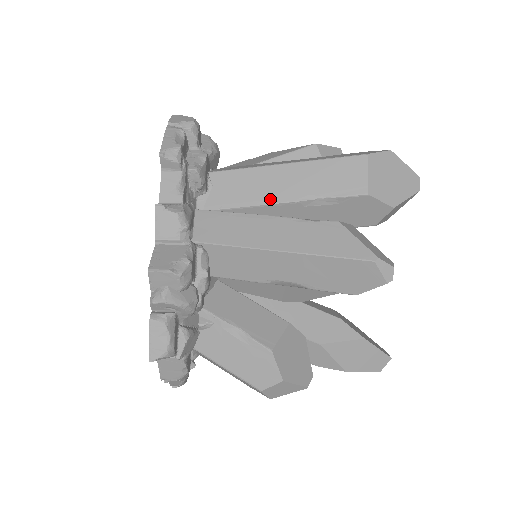
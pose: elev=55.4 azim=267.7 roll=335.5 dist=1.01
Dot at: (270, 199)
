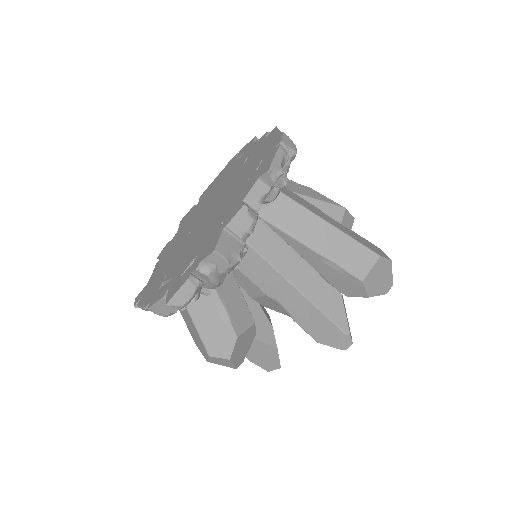
Dot at: (305, 240)
